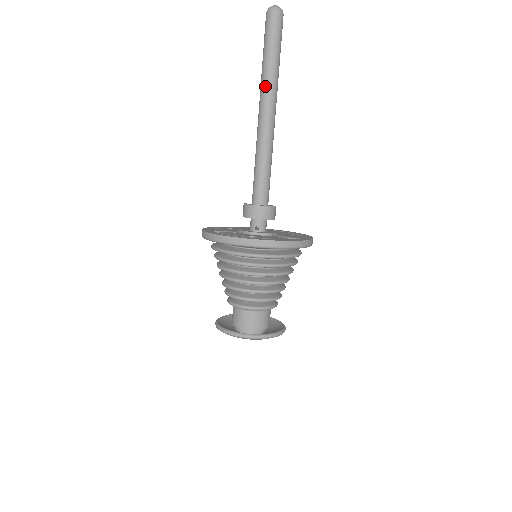
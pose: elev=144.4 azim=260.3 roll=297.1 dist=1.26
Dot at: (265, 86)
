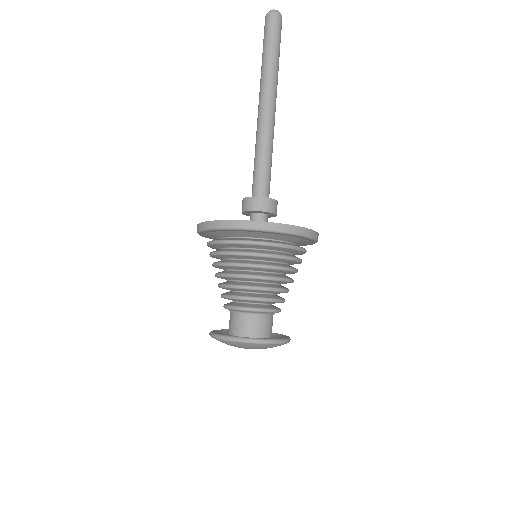
Dot at: (266, 81)
